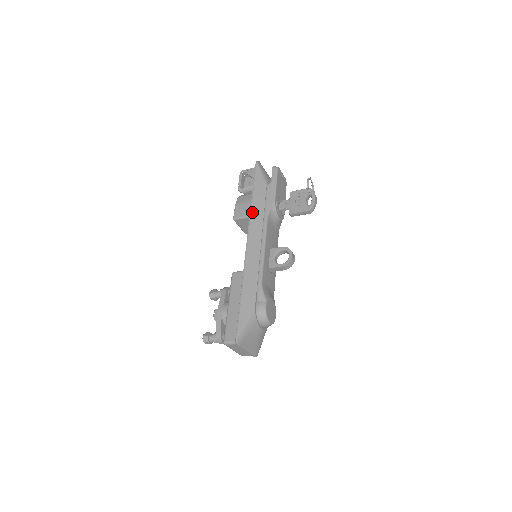
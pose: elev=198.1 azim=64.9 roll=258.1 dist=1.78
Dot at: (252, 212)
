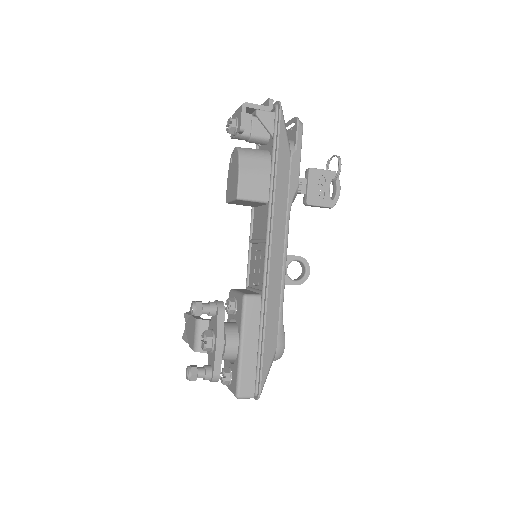
Dot at: (276, 203)
